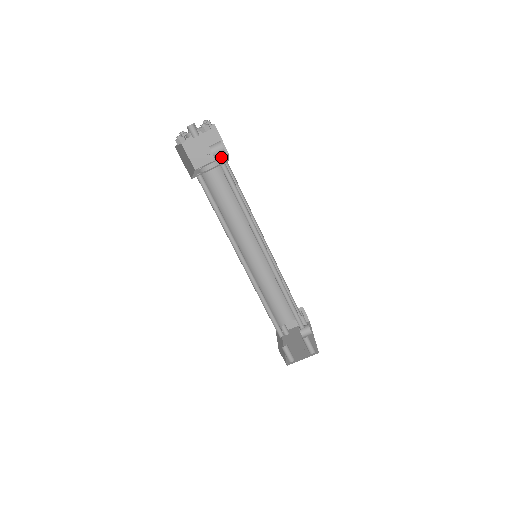
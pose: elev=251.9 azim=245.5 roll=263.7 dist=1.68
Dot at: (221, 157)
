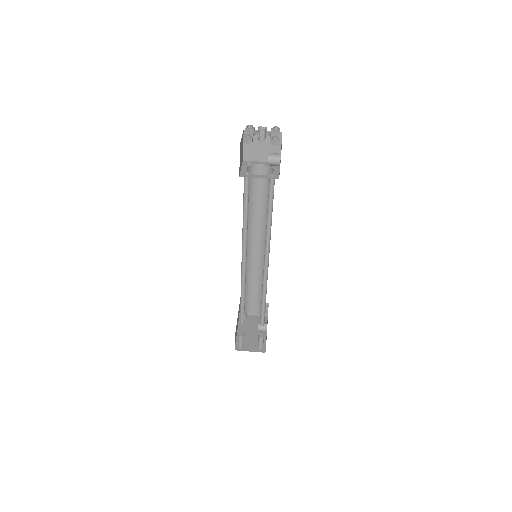
Dot at: occluded
